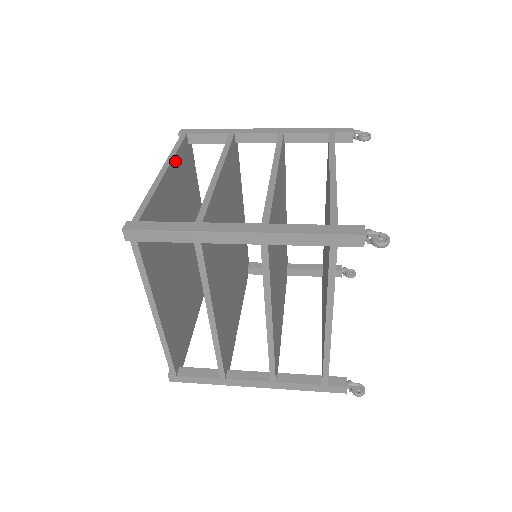
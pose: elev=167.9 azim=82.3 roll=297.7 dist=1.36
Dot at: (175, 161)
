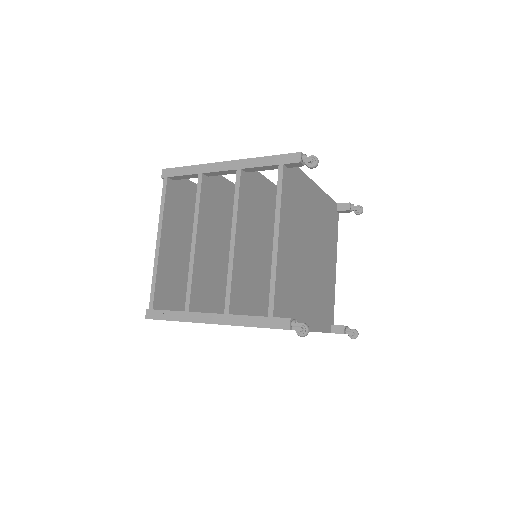
Dot at: (165, 219)
